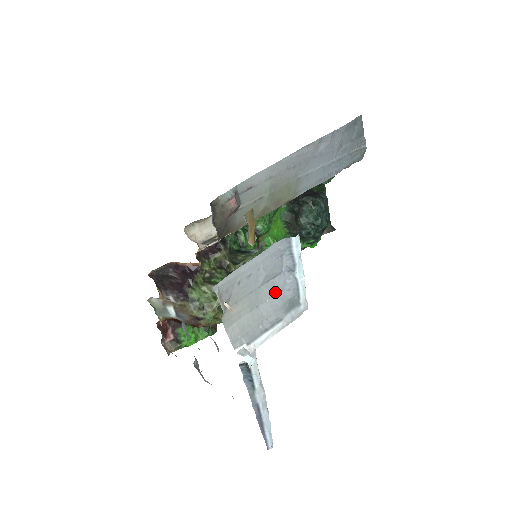
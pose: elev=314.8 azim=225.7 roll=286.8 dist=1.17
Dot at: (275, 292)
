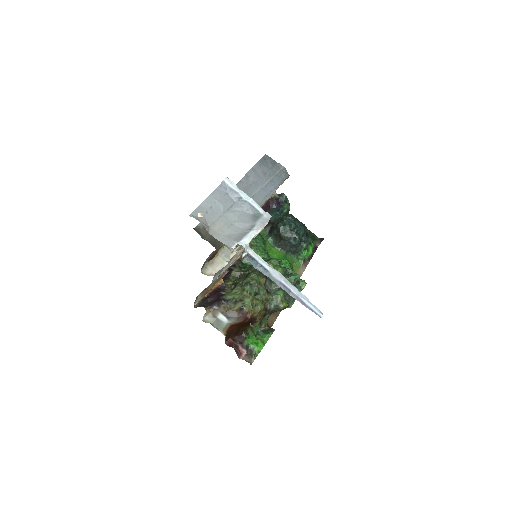
Dot at: (239, 214)
